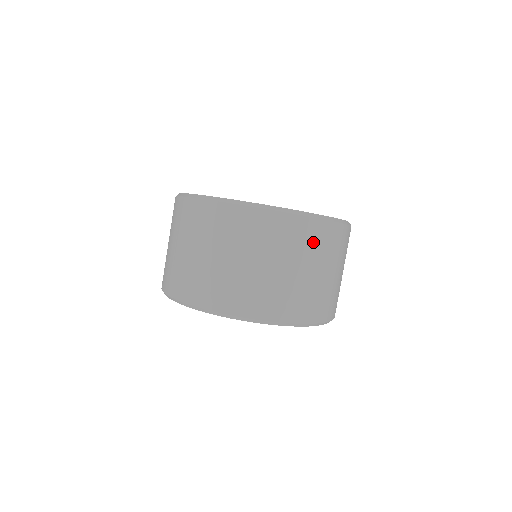
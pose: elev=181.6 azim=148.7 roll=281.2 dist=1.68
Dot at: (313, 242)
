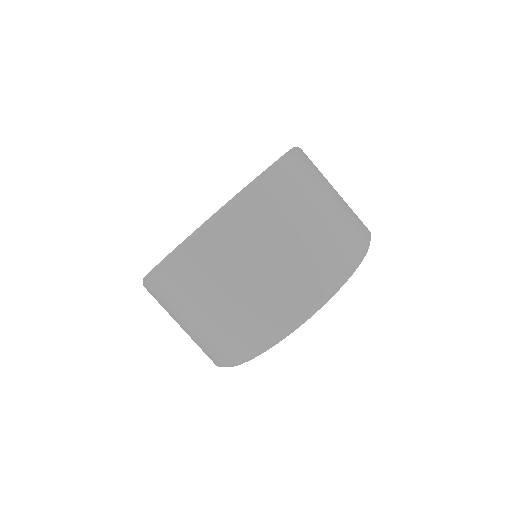
Dot at: (280, 202)
